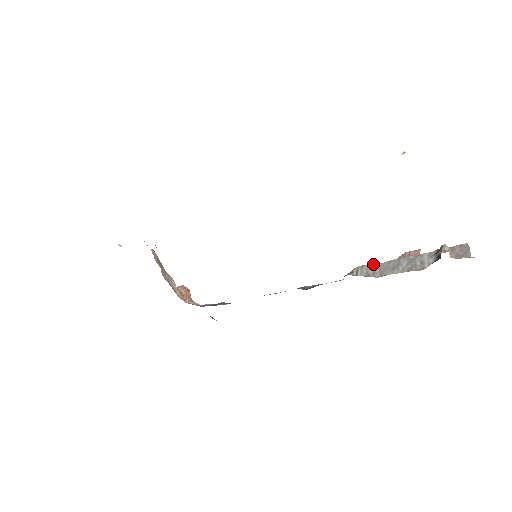
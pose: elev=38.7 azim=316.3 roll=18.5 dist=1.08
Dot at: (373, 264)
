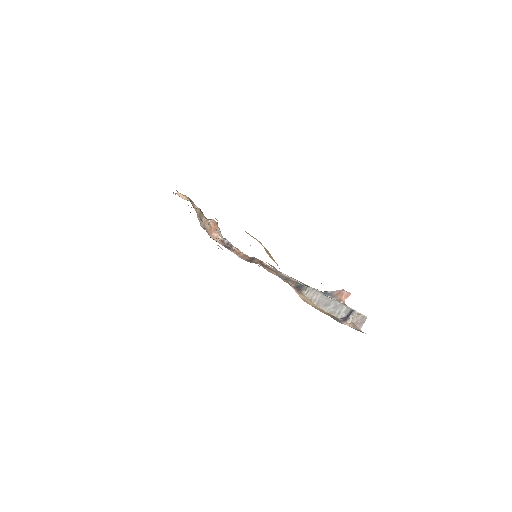
Dot at: (318, 293)
